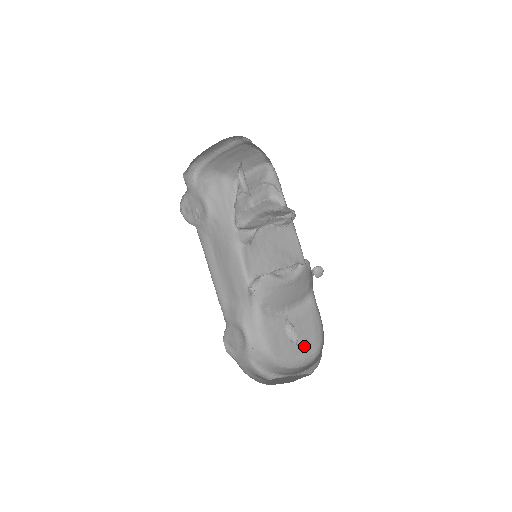
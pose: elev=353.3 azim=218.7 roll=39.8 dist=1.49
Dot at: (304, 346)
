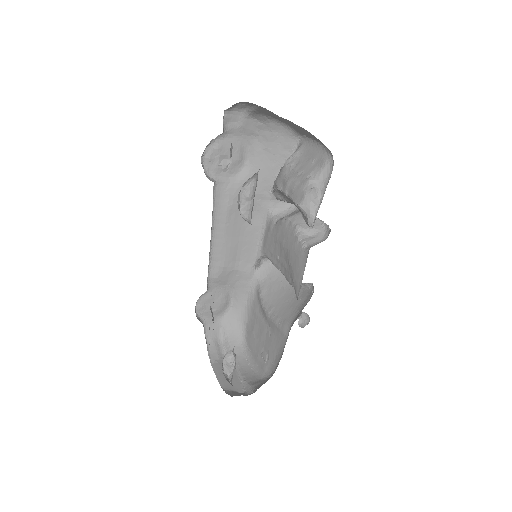
Dot at: (263, 357)
